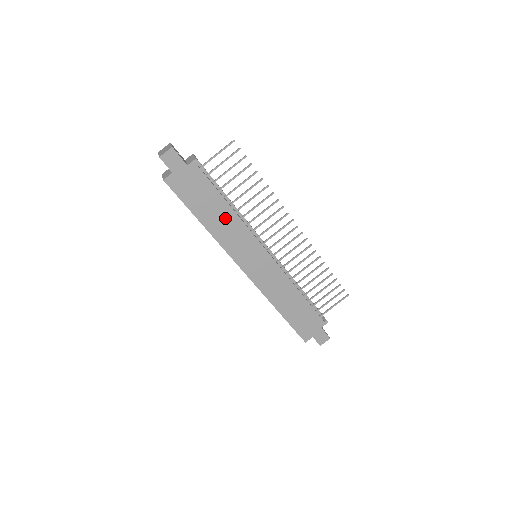
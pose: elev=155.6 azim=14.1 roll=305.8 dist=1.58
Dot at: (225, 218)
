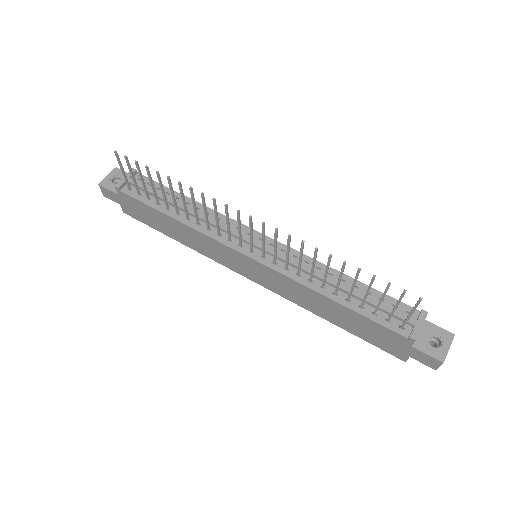
Dot at: (183, 231)
